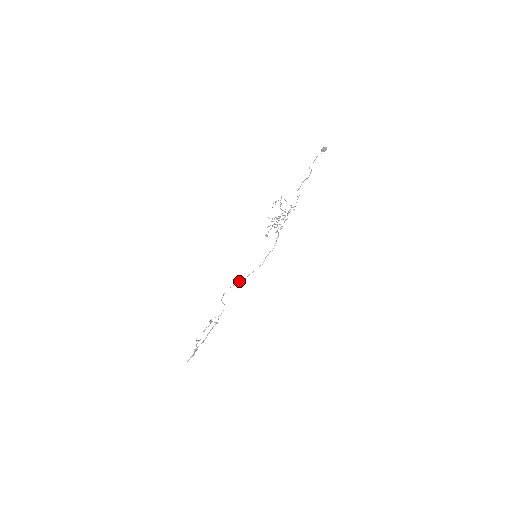
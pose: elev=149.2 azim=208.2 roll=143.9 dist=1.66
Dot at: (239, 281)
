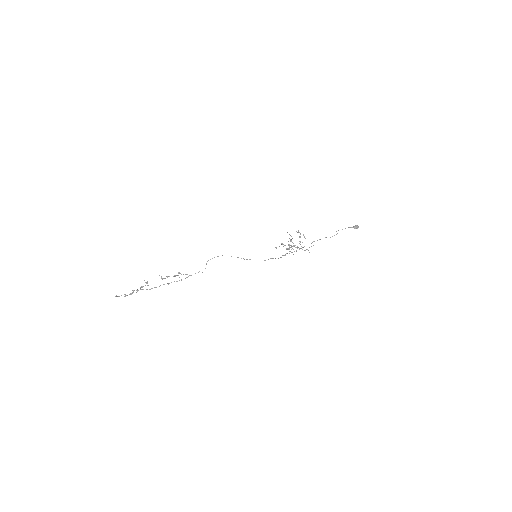
Dot at: (237, 257)
